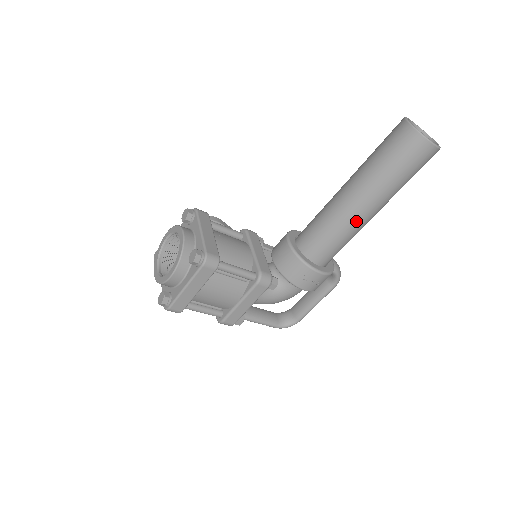
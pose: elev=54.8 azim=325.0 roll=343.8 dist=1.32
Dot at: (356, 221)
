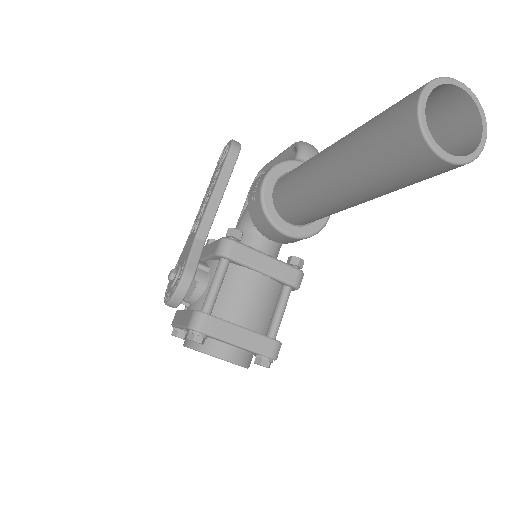
Dot at: occluded
